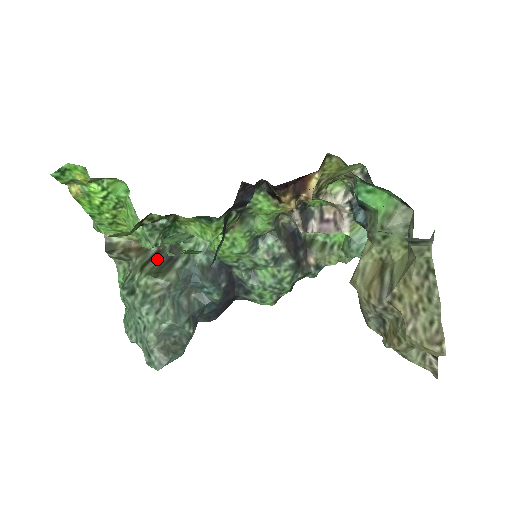
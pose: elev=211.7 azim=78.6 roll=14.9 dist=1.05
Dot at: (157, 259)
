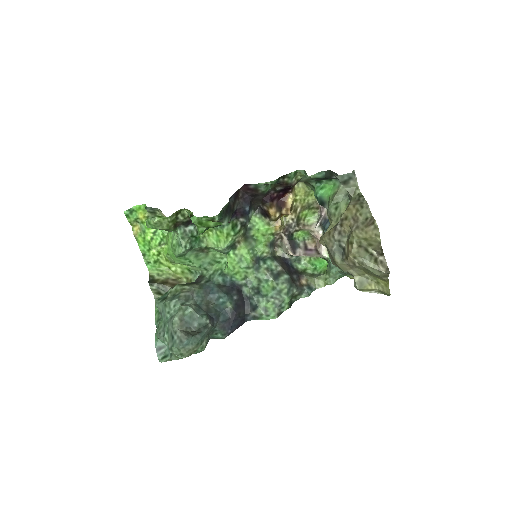
Dot at: occluded
